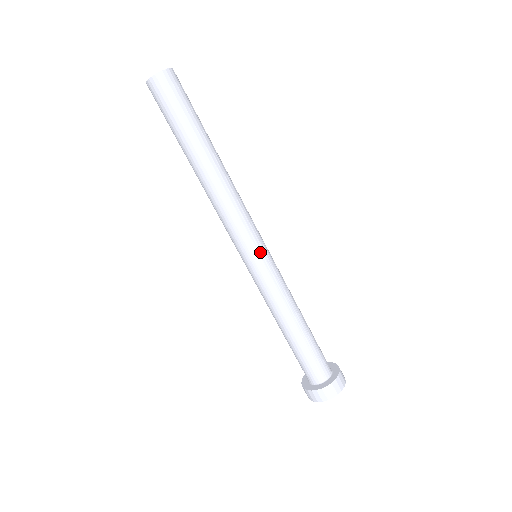
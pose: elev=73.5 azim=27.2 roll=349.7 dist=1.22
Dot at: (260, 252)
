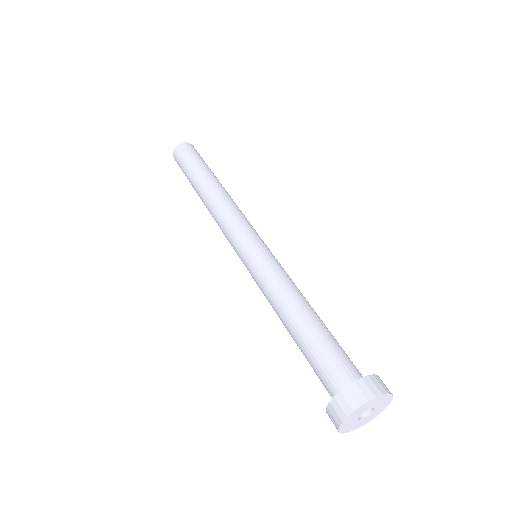
Dot at: (253, 243)
